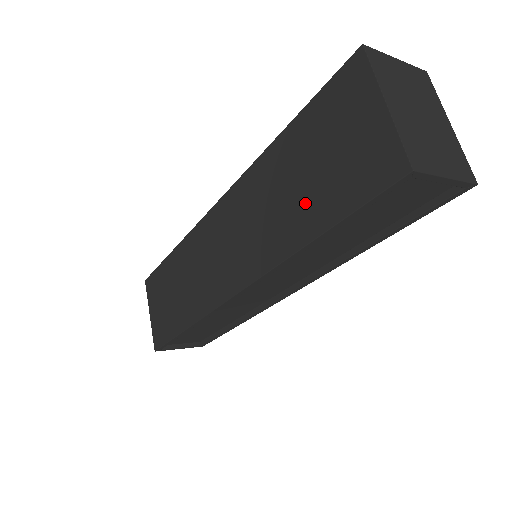
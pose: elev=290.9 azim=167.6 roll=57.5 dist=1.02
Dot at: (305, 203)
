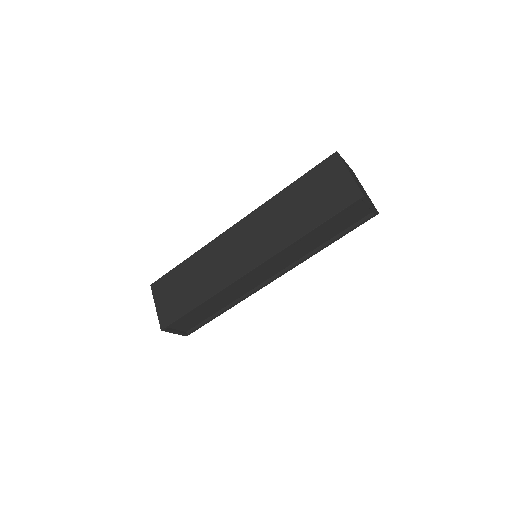
Dot at: (306, 215)
